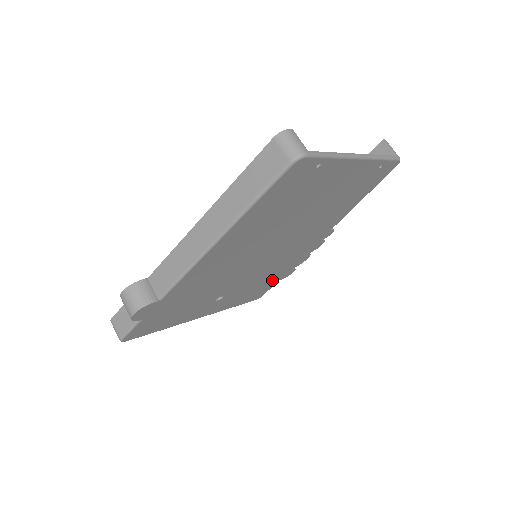
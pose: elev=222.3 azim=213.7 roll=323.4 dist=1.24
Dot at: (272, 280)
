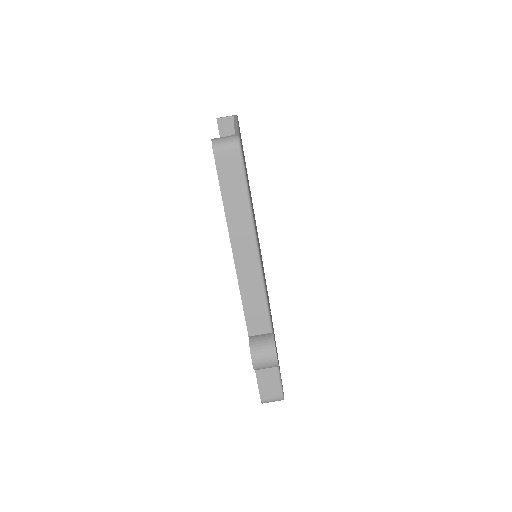
Dot at: occluded
